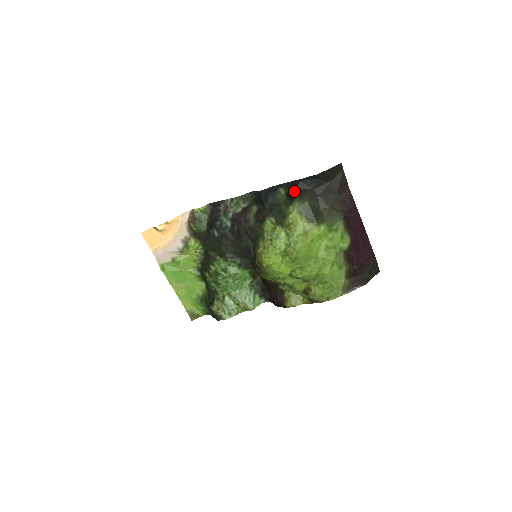
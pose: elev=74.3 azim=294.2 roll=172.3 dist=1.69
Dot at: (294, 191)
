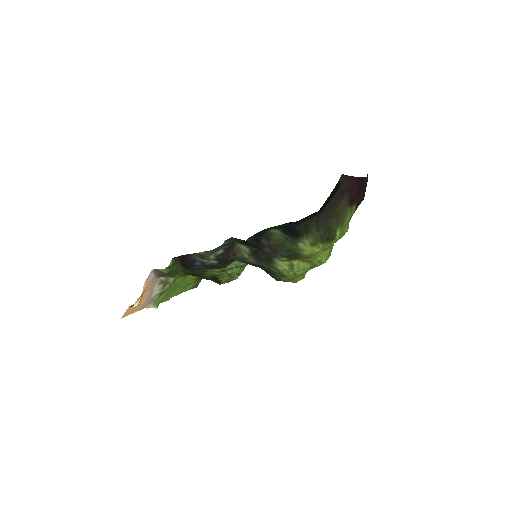
Dot at: (294, 230)
